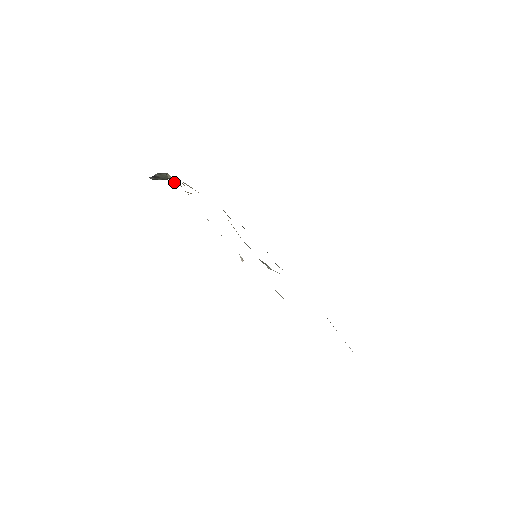
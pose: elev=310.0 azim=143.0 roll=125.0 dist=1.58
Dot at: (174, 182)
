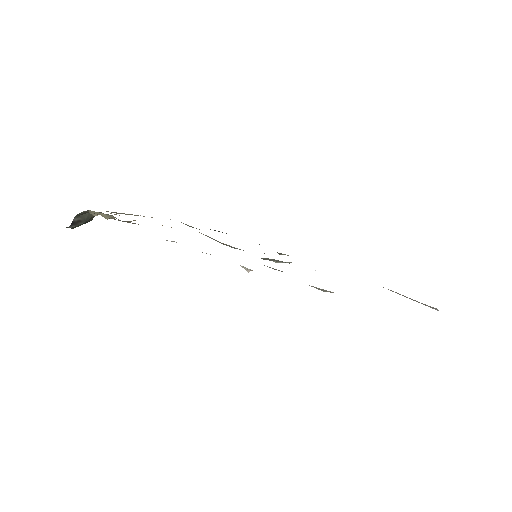
Dot at: occluded
